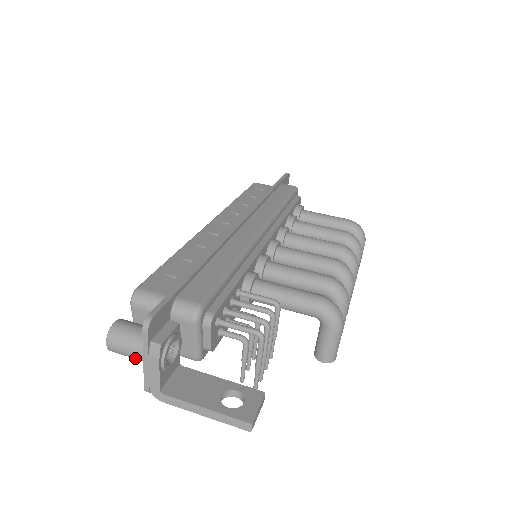
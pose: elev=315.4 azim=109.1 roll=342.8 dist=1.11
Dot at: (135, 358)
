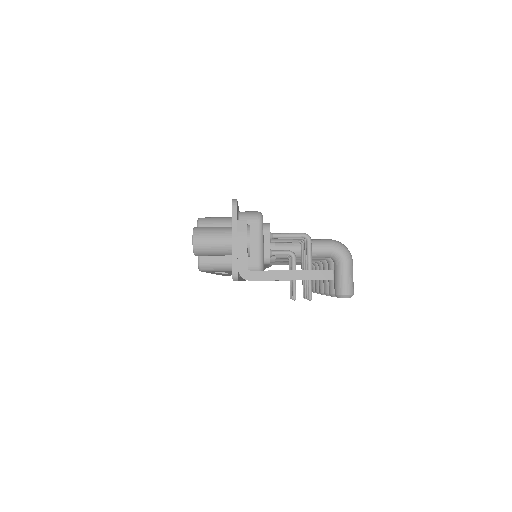
Dot at: (220, 247)
